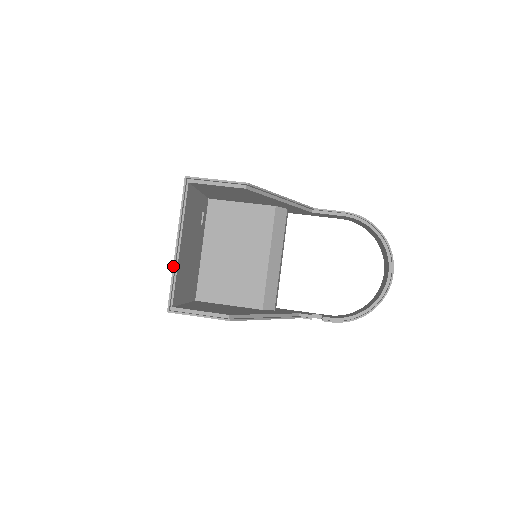
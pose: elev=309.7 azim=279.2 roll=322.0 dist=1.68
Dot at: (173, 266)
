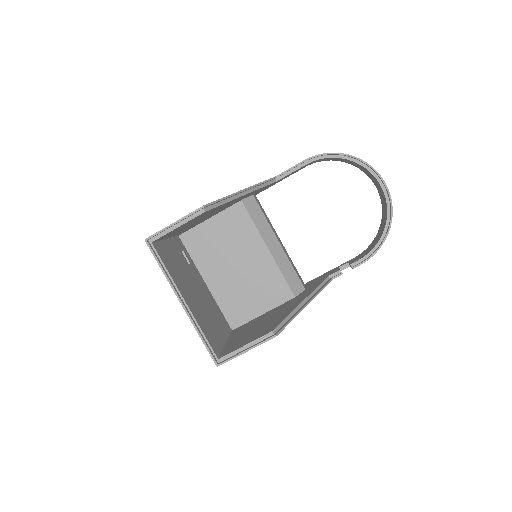
Dot at: (193, 325)
